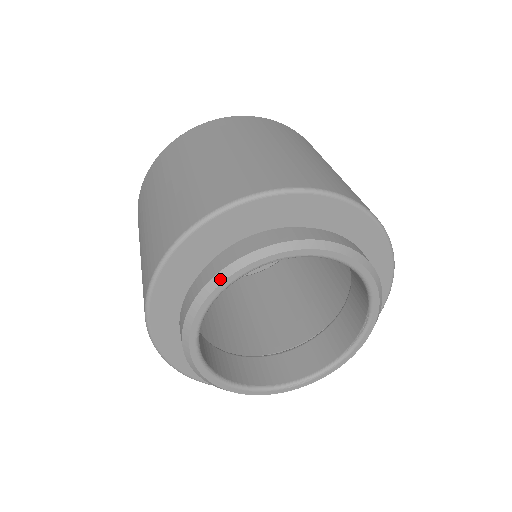
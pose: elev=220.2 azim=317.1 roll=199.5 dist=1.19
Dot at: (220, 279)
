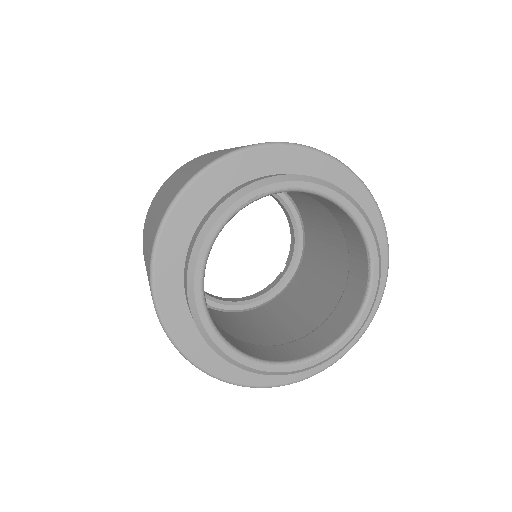
Dot at: (209, 226)
